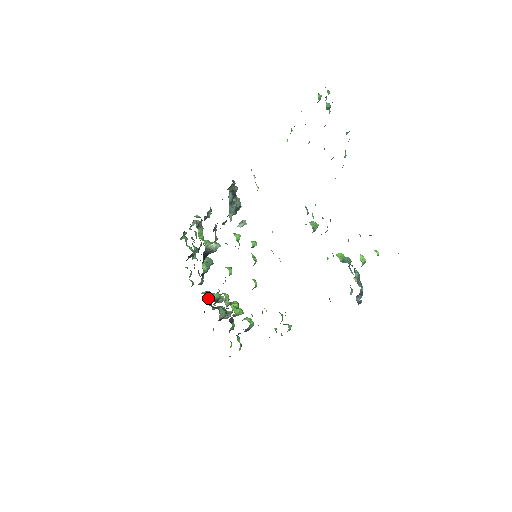
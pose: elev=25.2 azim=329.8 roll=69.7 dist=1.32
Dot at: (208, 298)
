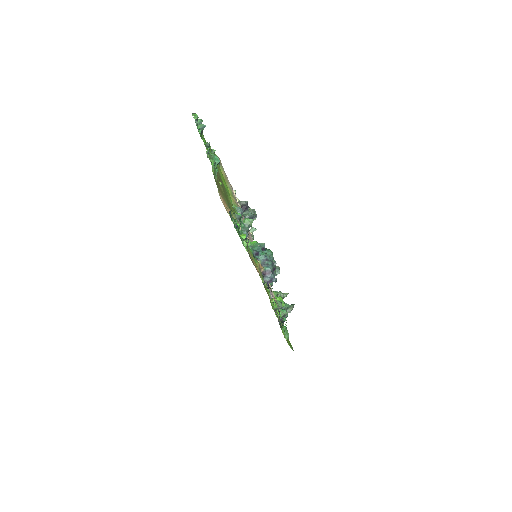
Dot at: occluded
